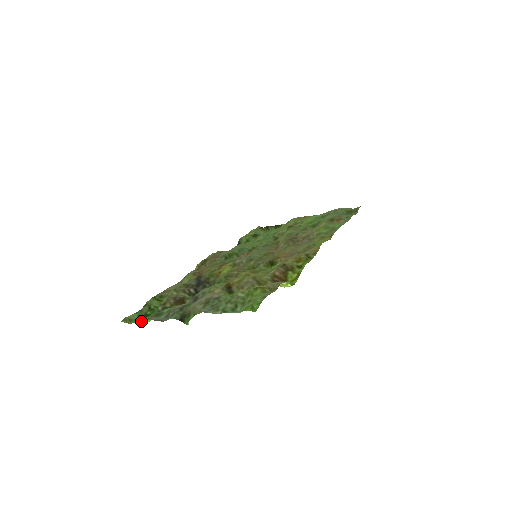
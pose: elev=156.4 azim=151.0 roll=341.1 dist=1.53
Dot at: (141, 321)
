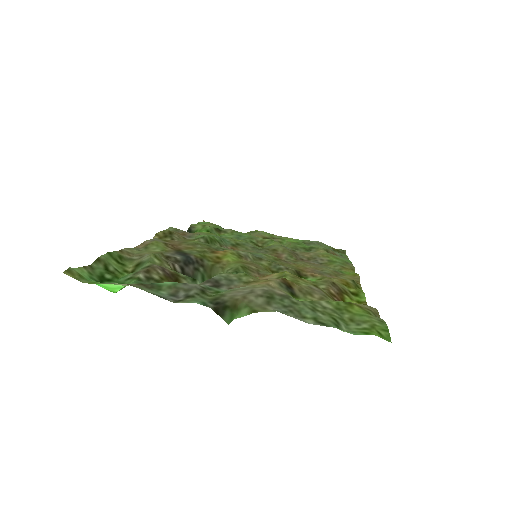
Dot at: (105, 286)
